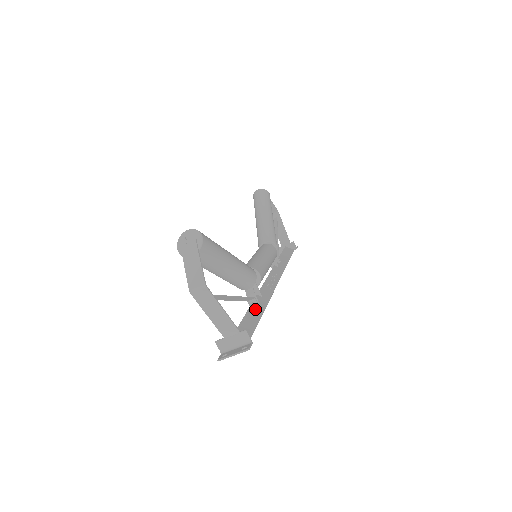
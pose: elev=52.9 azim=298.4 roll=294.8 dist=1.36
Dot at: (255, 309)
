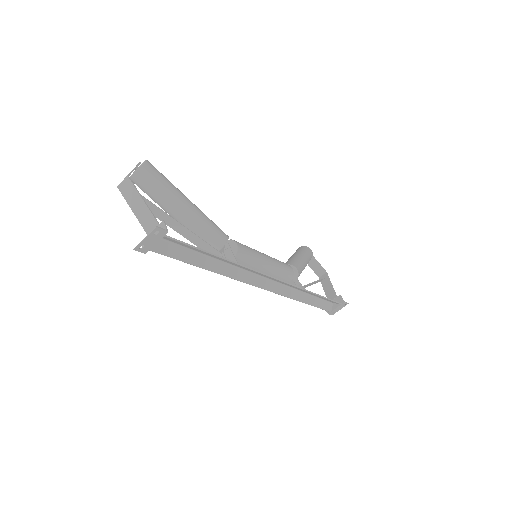
Dot at: occluded
